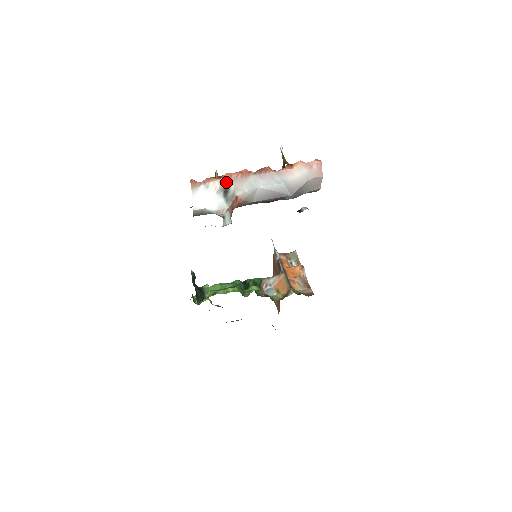
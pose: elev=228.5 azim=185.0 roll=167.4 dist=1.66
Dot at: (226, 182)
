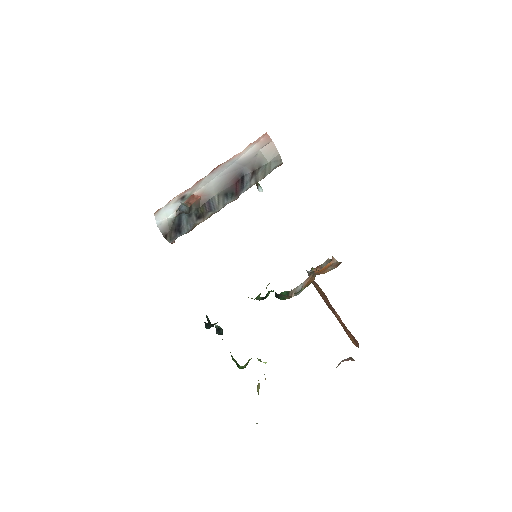
Dot at: (183, 193)
